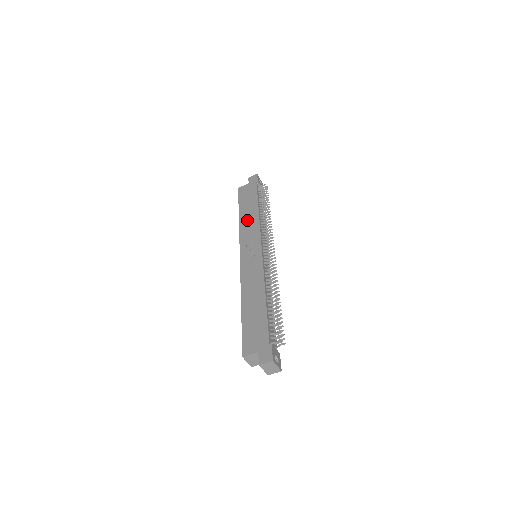
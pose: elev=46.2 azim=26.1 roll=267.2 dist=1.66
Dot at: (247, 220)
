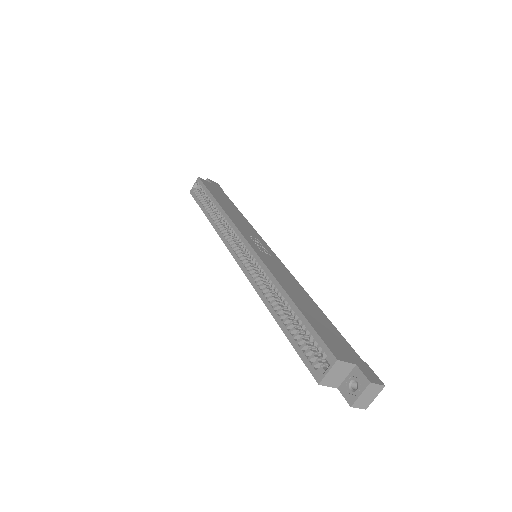
Dot at: (233, 213)
